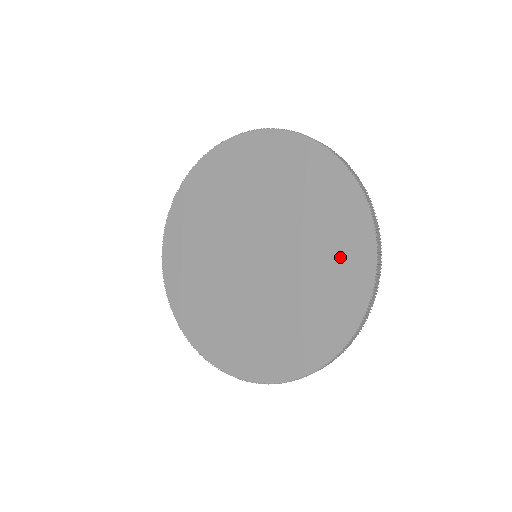
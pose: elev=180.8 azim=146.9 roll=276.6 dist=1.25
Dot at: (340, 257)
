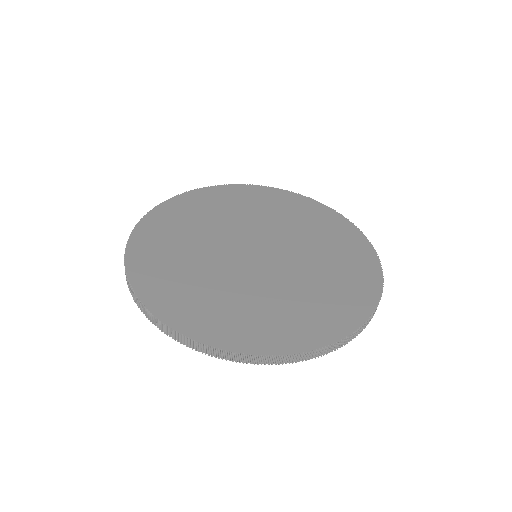
Dot at: (336, 237)
